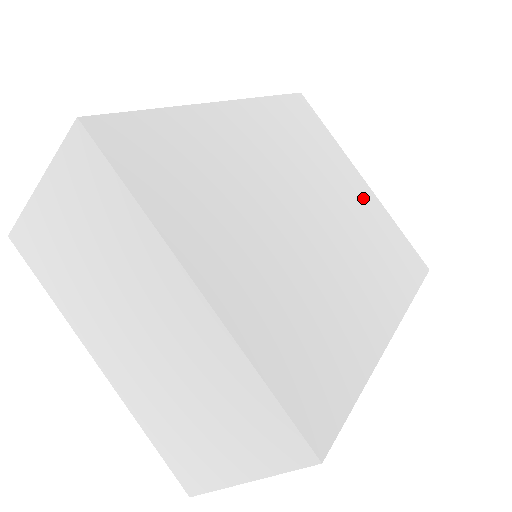
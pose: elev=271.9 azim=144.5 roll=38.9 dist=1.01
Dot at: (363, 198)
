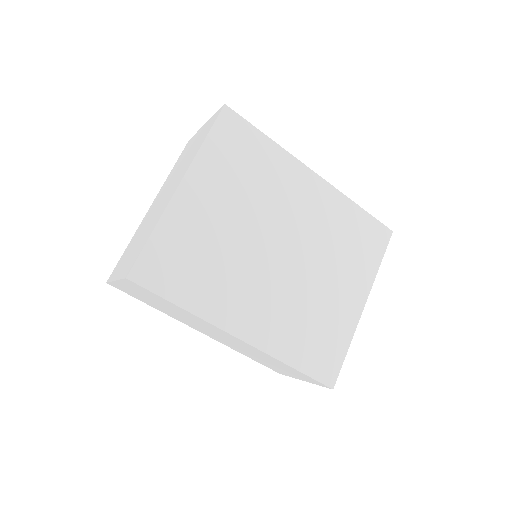
Dot at: (344, 304)
